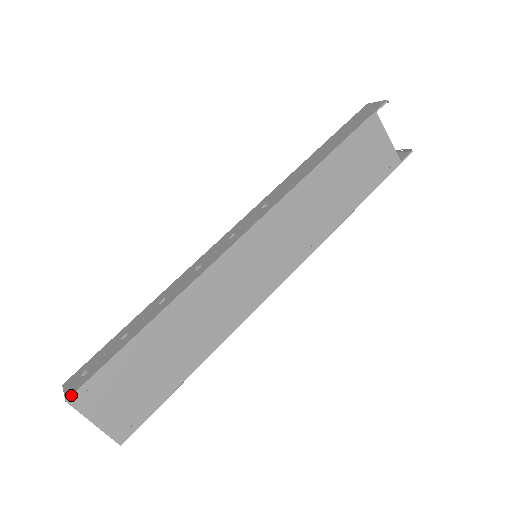
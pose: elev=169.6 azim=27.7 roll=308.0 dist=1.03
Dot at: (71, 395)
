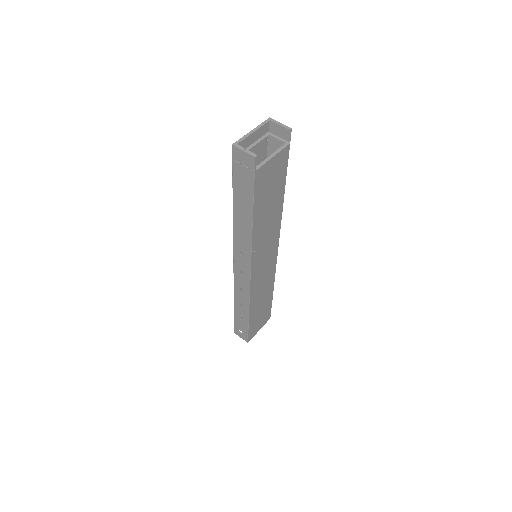
Dot at: (248, 341)
